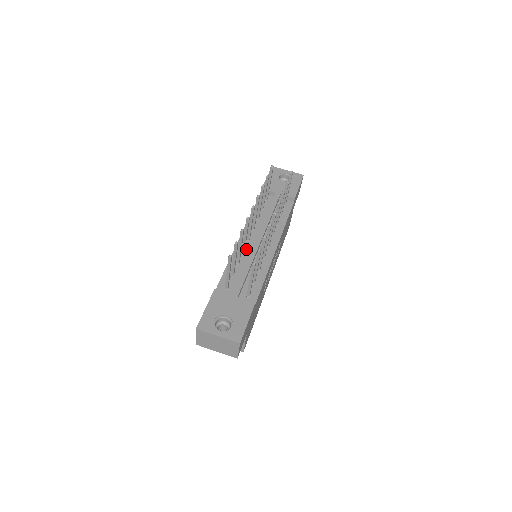
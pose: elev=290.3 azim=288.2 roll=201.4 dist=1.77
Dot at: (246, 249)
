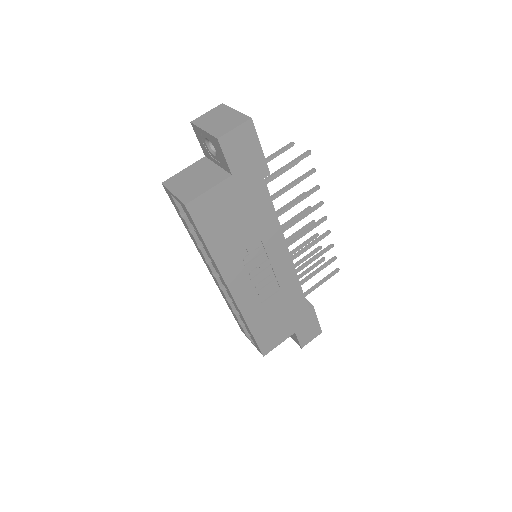
Dot at: occluded
